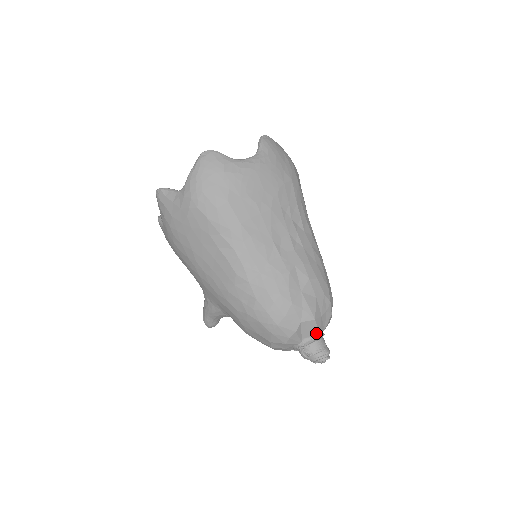
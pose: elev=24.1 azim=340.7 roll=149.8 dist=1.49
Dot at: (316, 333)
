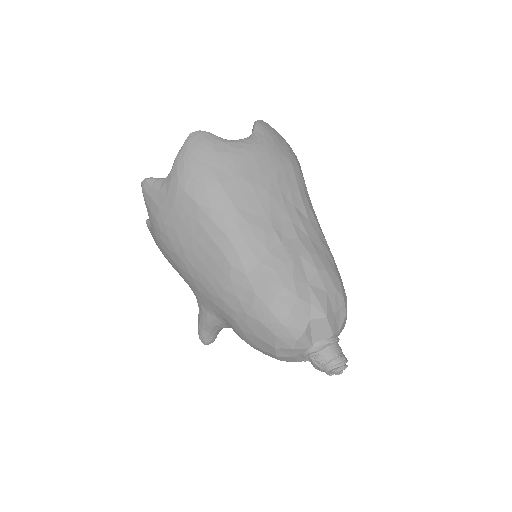
Dot at: (329, 335)
